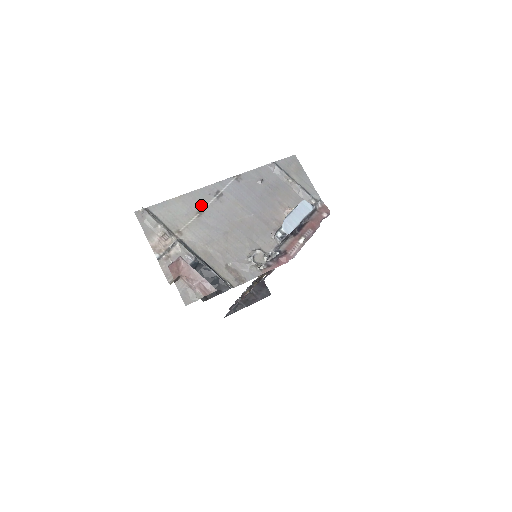
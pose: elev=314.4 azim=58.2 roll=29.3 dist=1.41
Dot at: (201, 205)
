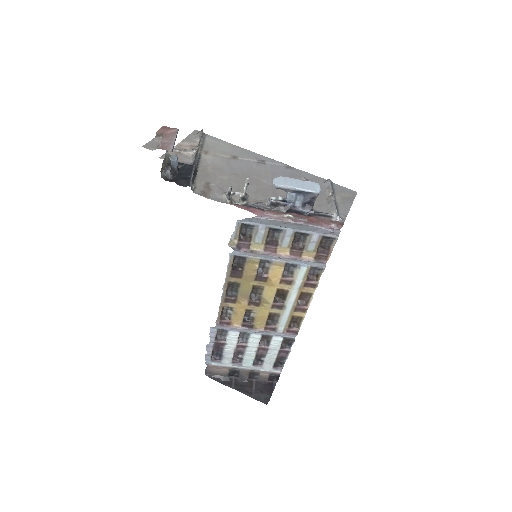
Dot at: (241, 156)
